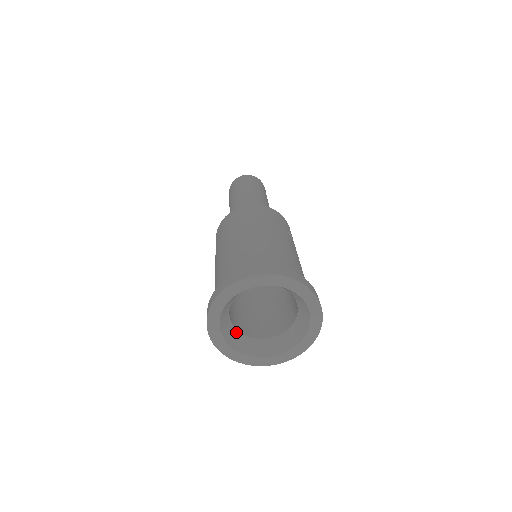
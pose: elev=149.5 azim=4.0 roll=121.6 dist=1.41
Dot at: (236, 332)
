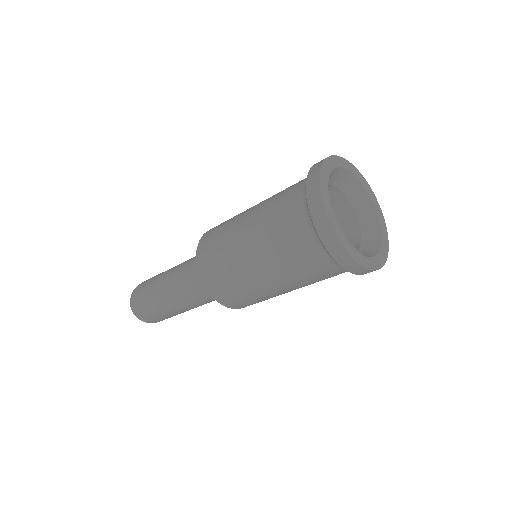
Dot at: occluded
